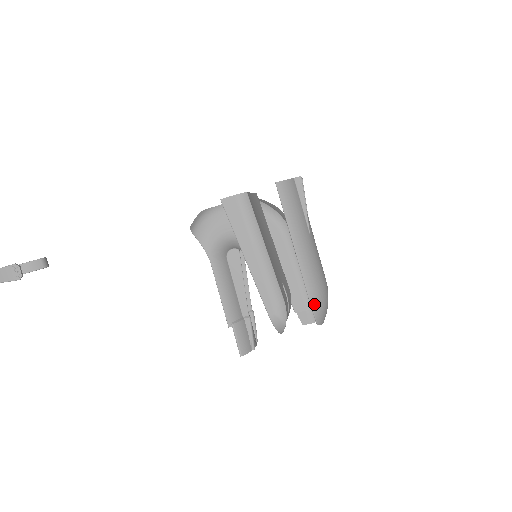
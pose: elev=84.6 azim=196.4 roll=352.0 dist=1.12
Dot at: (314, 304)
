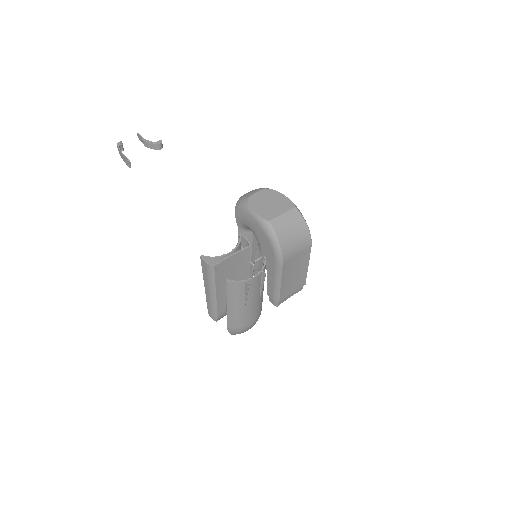
Dot at: (230, 331)
